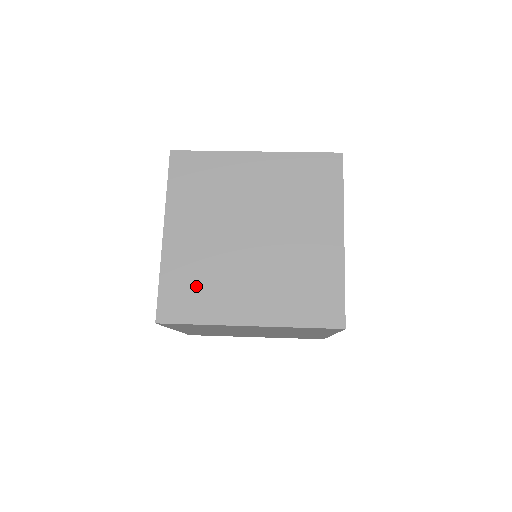
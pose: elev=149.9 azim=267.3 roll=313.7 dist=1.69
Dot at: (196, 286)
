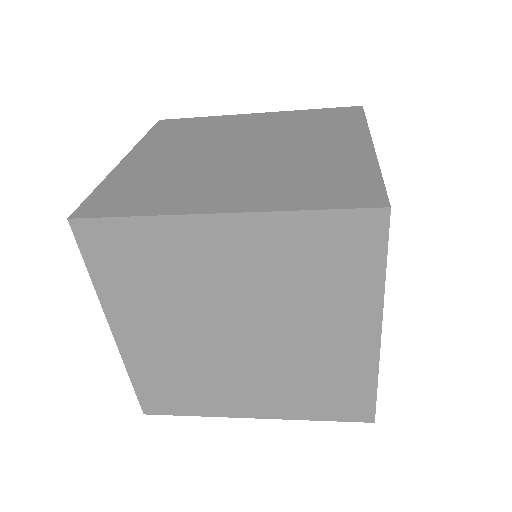
Dot at: (148, 187)
